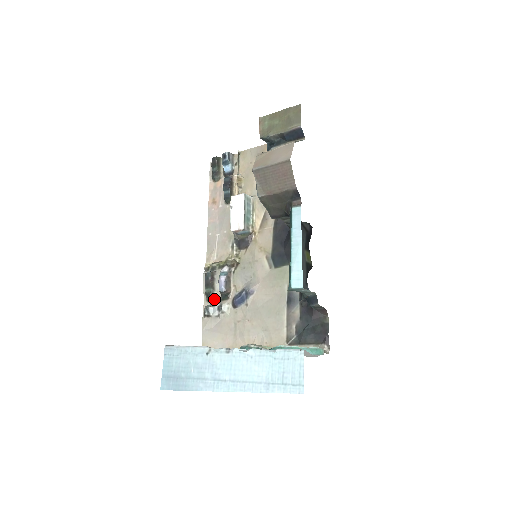
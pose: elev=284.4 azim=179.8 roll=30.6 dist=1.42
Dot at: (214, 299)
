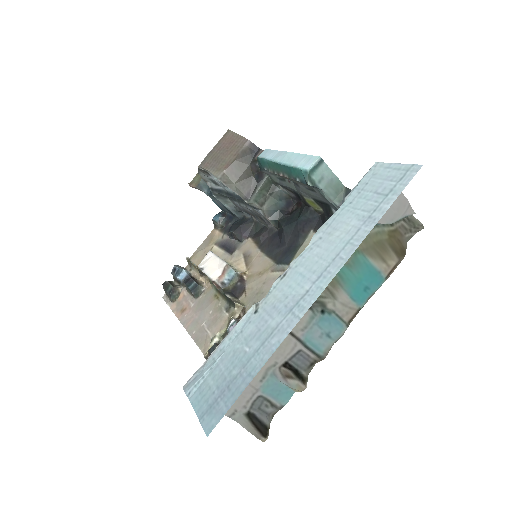
Dot at: occluded
